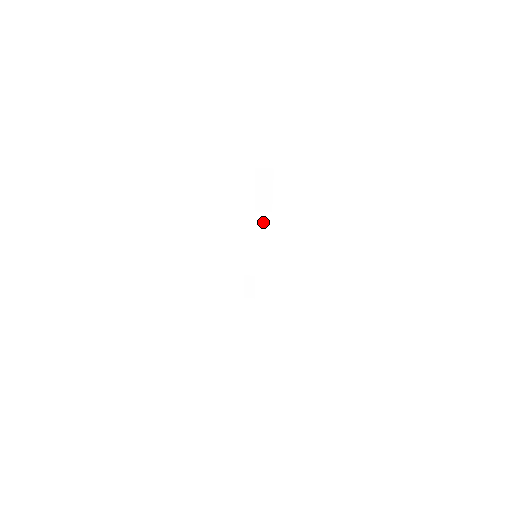
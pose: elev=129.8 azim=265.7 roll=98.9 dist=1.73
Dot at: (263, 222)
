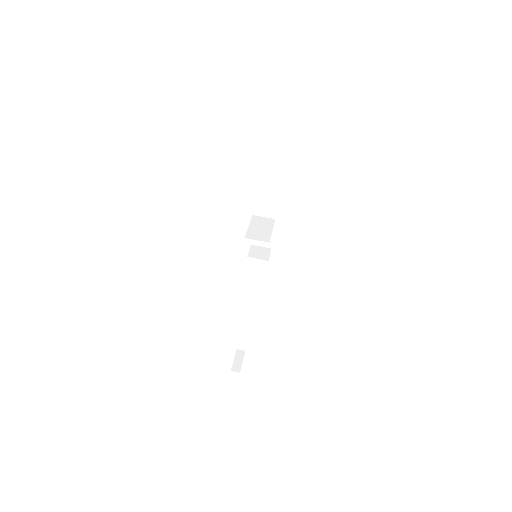
Dot at: (274, 166)
